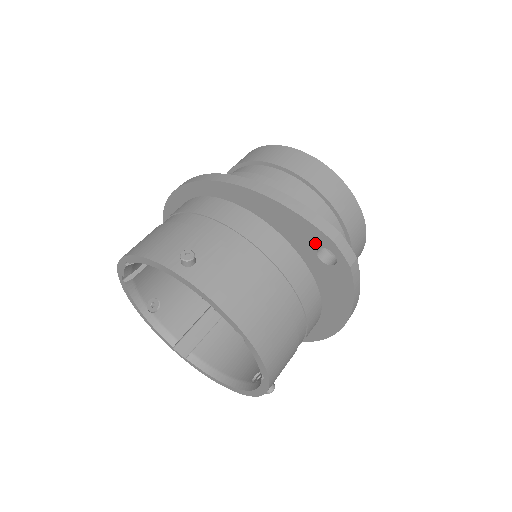
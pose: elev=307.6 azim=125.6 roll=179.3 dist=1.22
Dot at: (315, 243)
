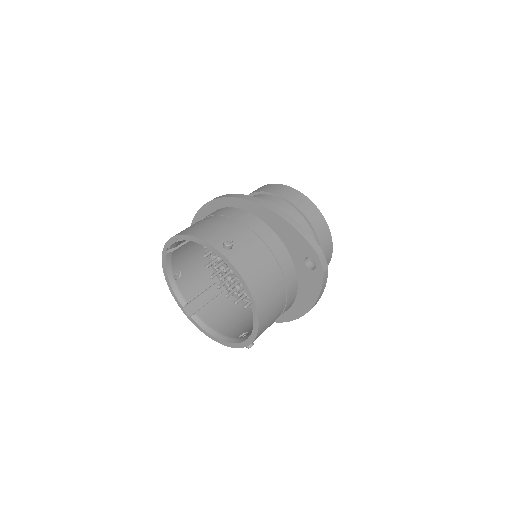
Dot at: (305, 253)
